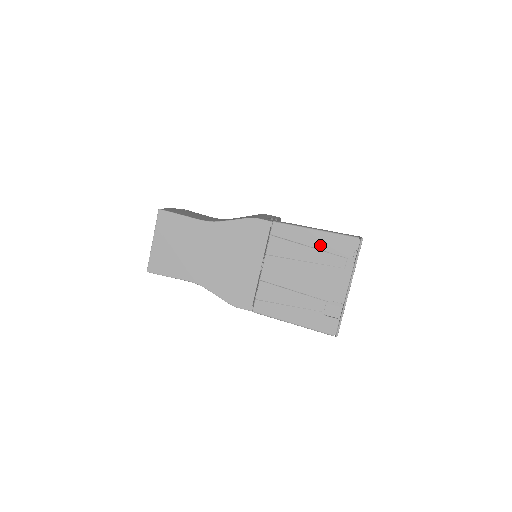
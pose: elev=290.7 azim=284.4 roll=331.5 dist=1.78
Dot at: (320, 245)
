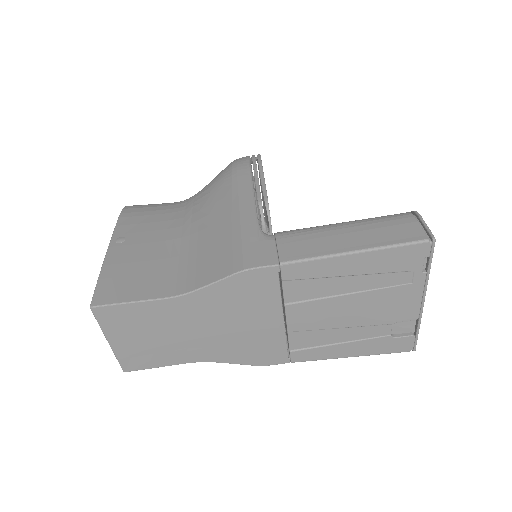
Dot at: (366, 269)
